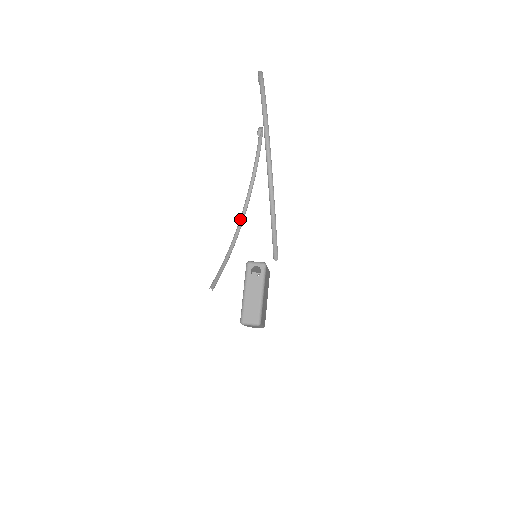
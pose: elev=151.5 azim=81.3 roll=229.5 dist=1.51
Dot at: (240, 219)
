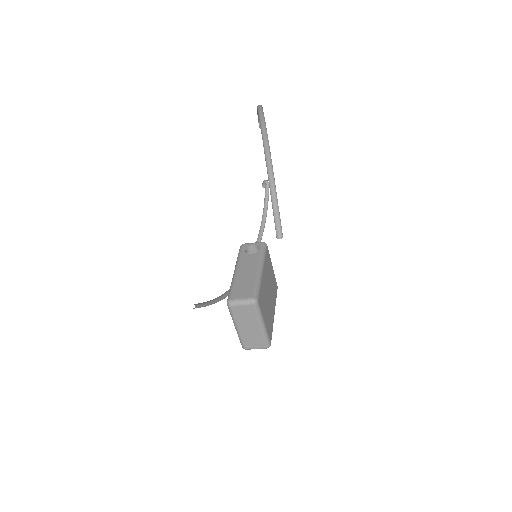
Dot at: occluded
